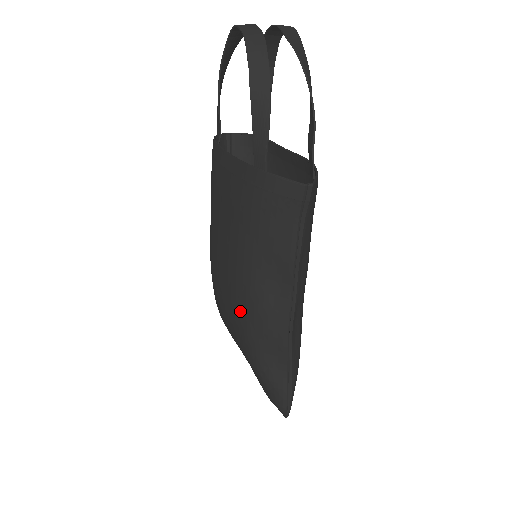
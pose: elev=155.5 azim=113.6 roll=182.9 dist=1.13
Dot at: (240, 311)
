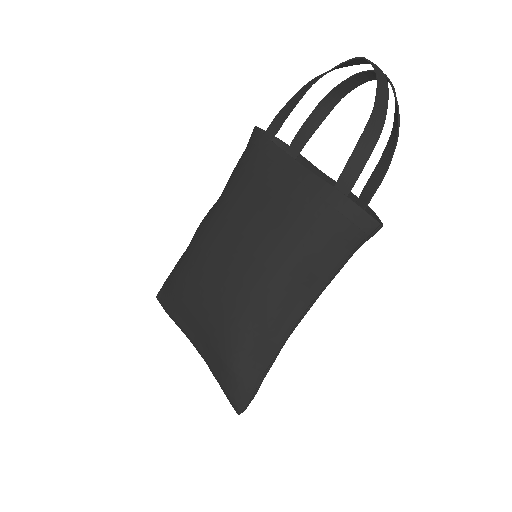
Dot at: (243, 307)
